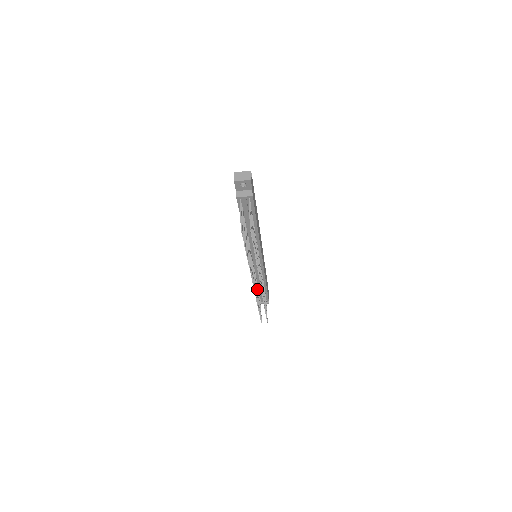
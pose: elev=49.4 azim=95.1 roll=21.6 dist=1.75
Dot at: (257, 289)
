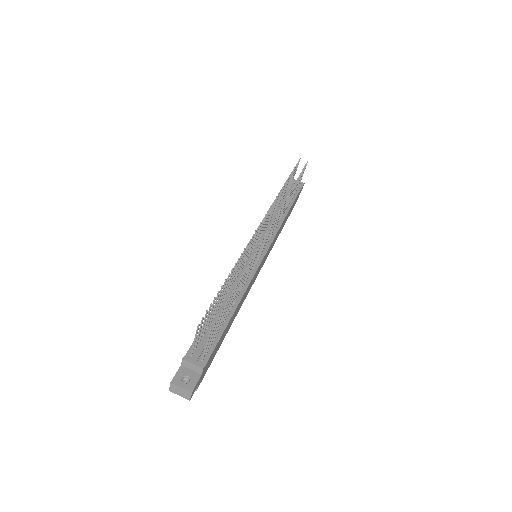
Dot at: (230, 284)
